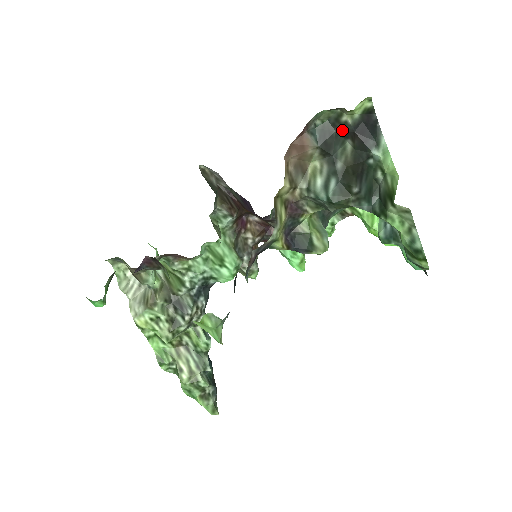
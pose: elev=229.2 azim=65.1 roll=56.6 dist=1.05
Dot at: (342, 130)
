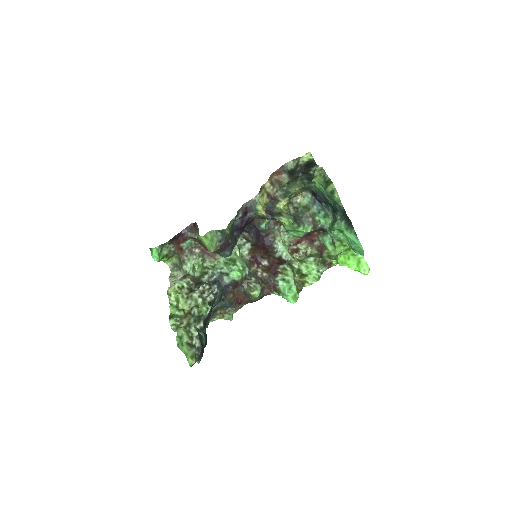
Dot at: (299, 168)
